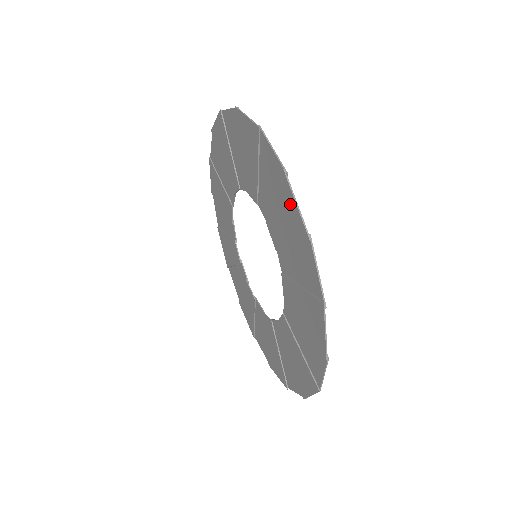
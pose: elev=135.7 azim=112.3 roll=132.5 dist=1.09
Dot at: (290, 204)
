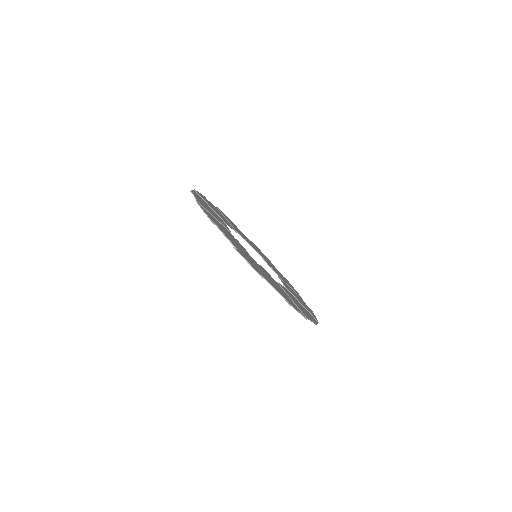
Dot at: occluded
